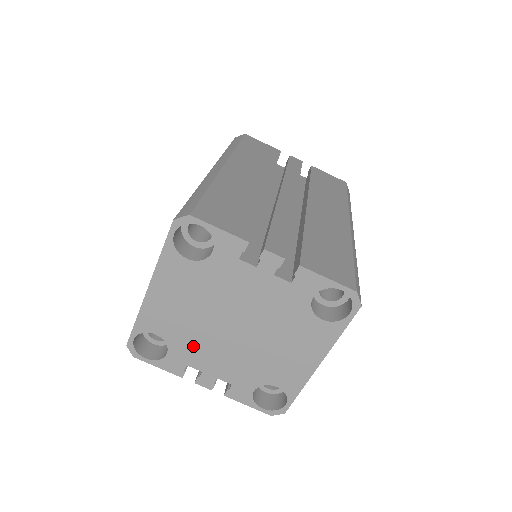
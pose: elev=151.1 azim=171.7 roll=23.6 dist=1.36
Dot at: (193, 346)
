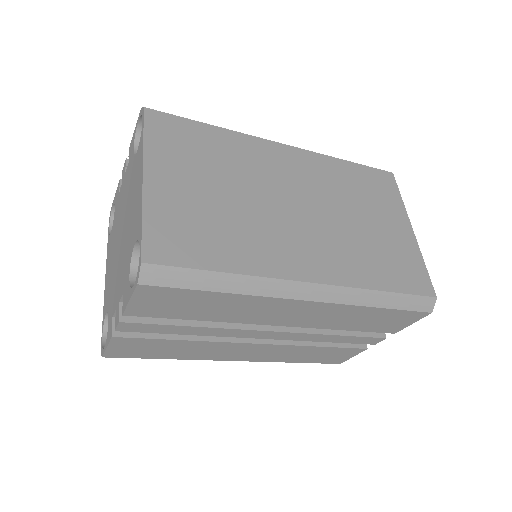
Dot at: (113, 291)
